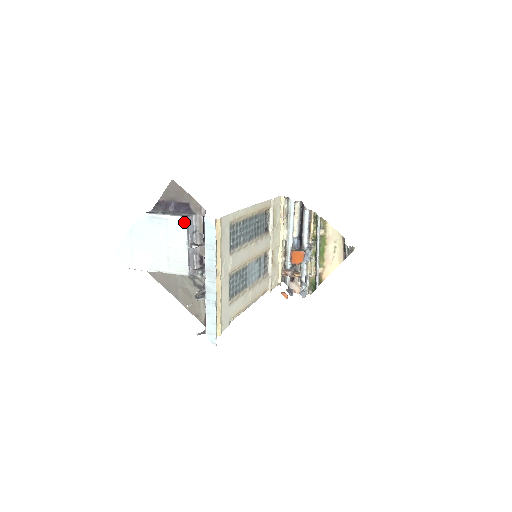
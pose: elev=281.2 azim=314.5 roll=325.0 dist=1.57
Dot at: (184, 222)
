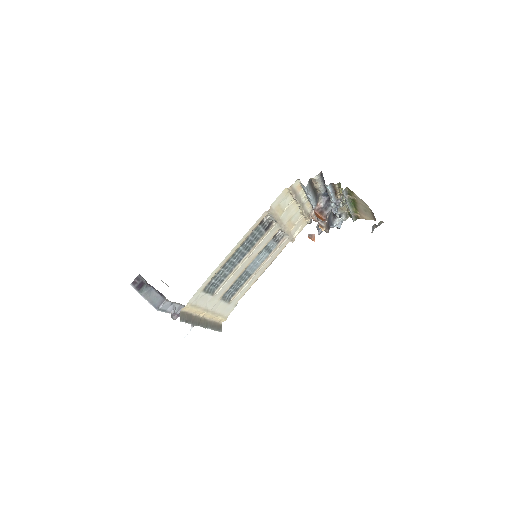
Dot at: (158, 310)
